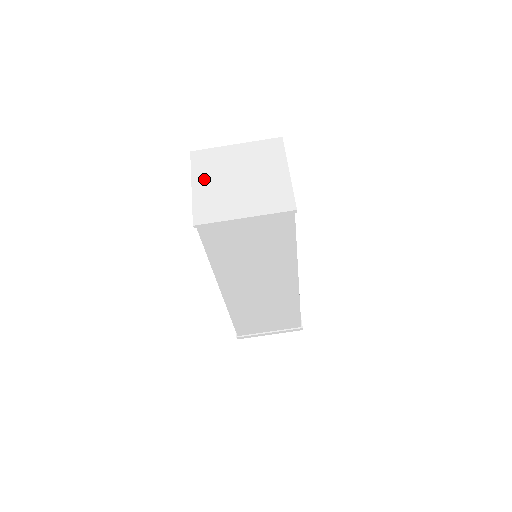
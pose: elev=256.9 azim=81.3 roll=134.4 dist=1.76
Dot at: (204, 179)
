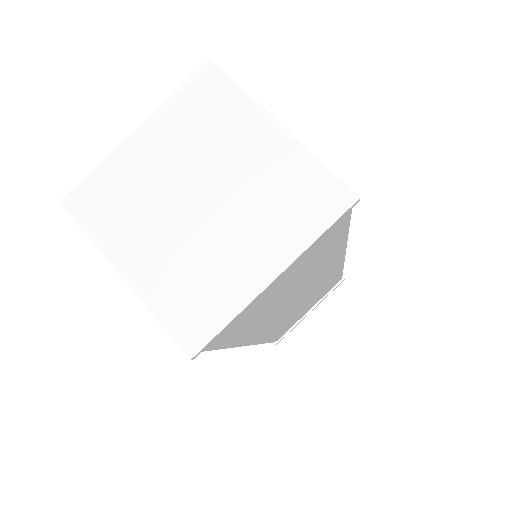
Dot at: (133, 245)
